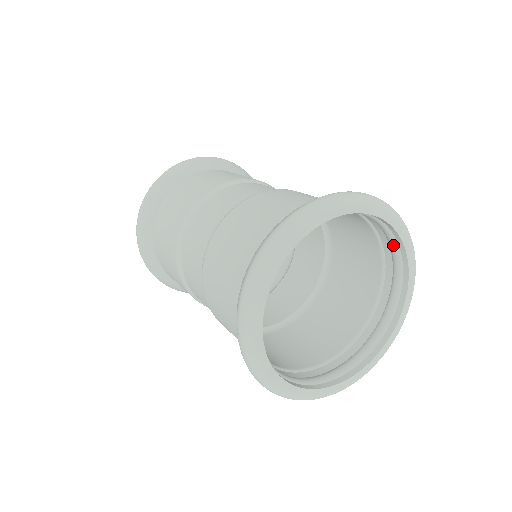
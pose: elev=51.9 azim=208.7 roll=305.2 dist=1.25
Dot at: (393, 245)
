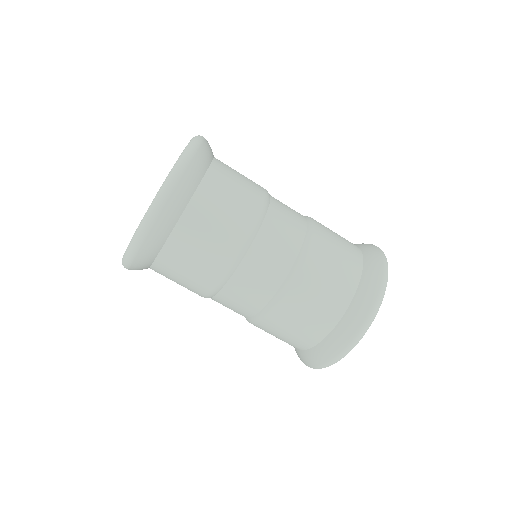
Dot at: occluded
